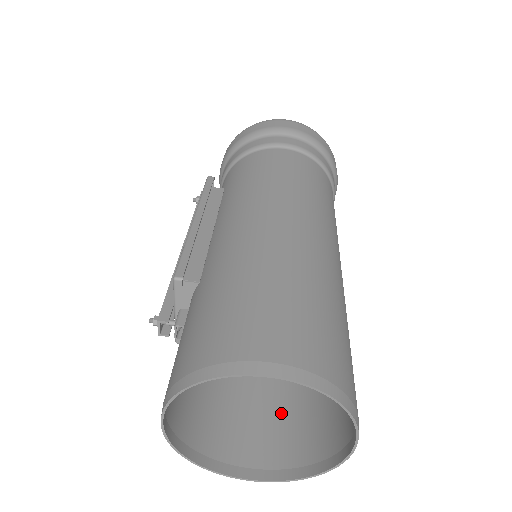
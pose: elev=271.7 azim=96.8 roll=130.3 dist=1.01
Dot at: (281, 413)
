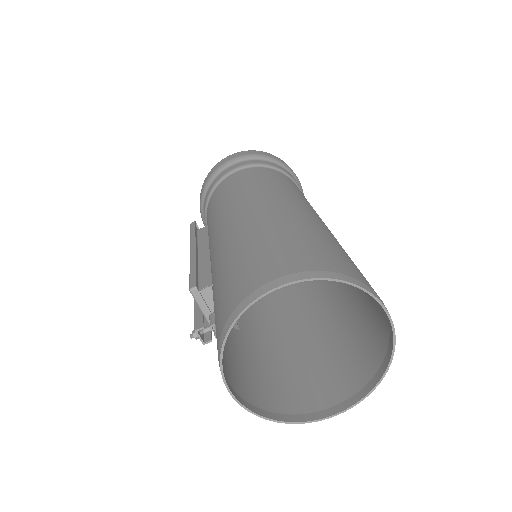
Dot at: (338, 356)
